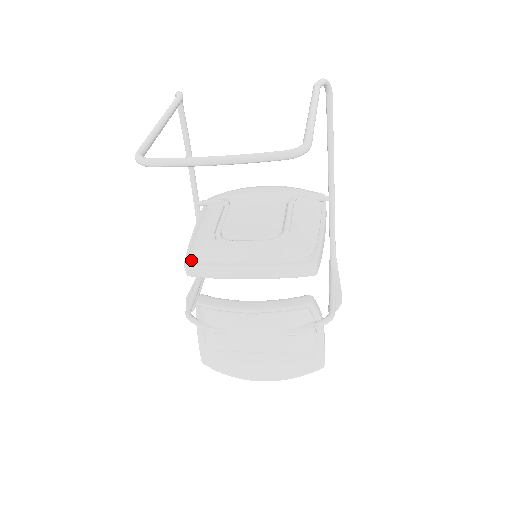
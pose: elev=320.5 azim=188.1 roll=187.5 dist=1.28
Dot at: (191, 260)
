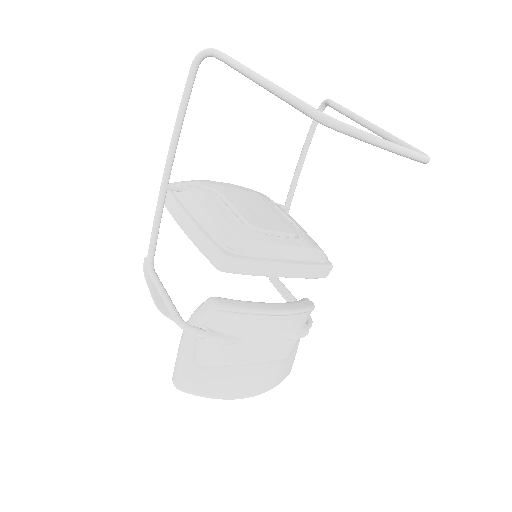
Dot at: (230, 252)
